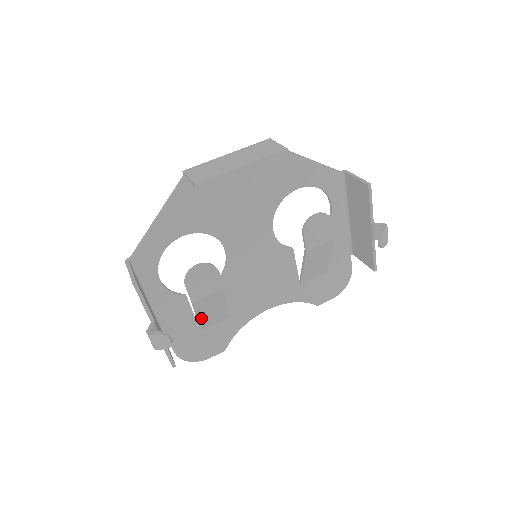
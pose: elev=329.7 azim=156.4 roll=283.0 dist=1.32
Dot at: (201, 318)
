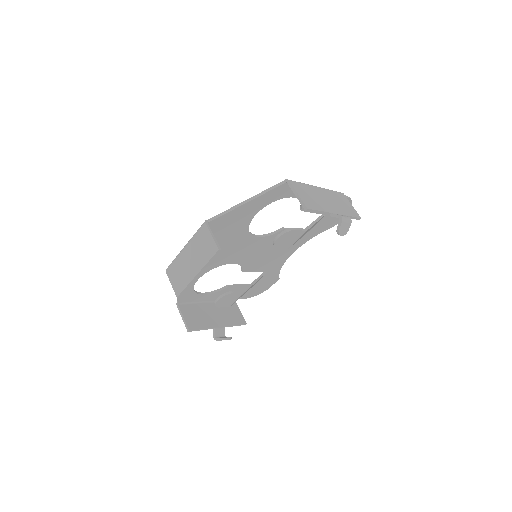
Dot at: occluded
